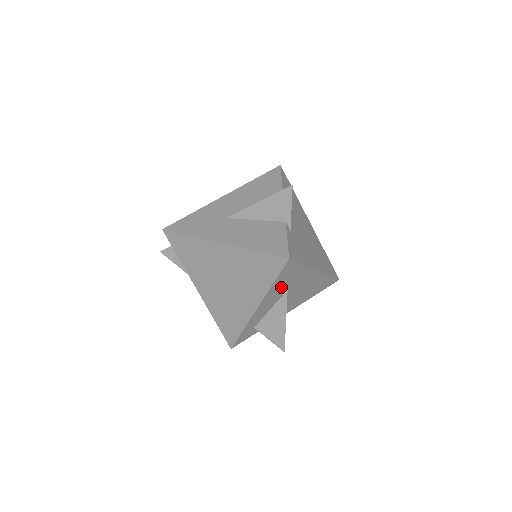
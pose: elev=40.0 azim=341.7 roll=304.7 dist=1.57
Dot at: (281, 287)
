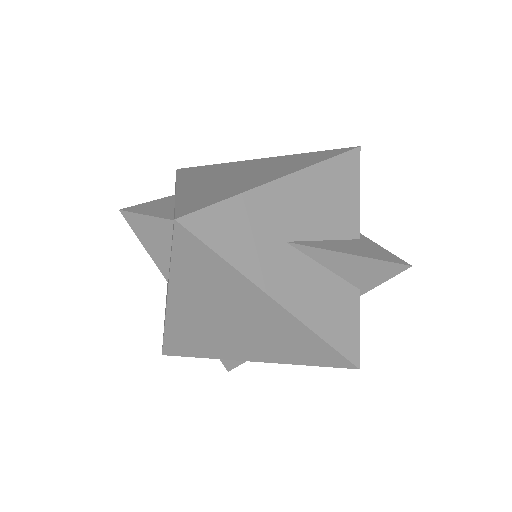
Dot at: occluded
